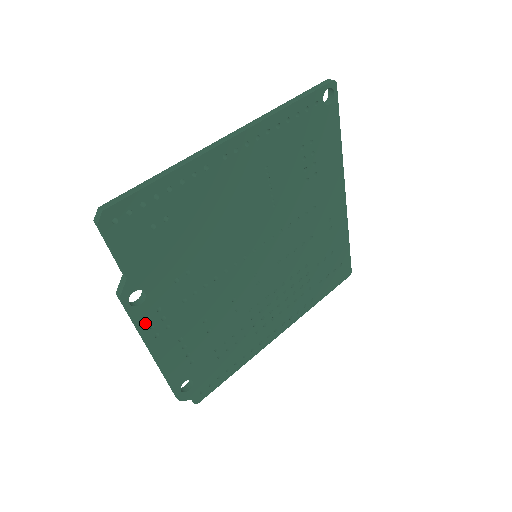
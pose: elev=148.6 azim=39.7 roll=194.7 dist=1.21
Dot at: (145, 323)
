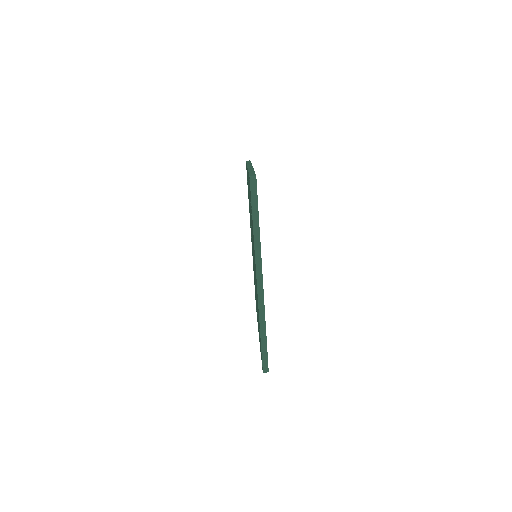
Dot at: occluded
